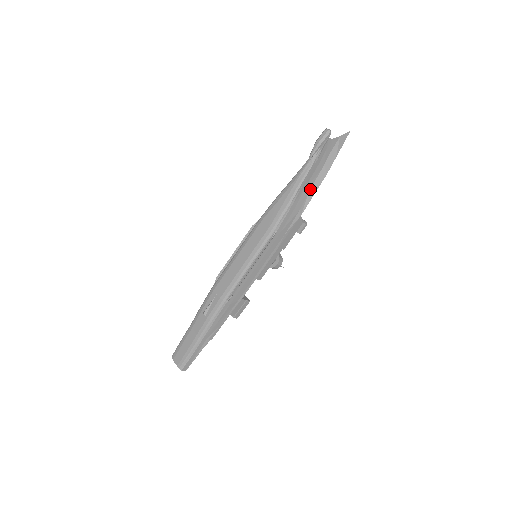
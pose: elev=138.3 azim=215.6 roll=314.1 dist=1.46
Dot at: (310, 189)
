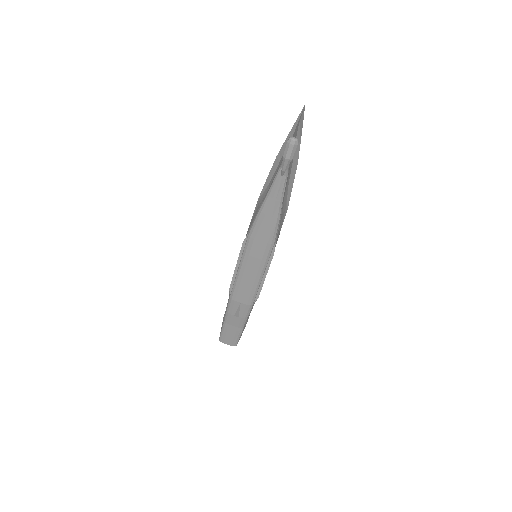
Dot at: (288, 188)
